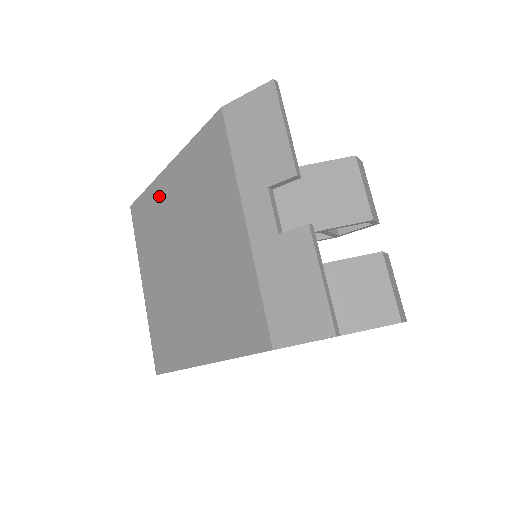
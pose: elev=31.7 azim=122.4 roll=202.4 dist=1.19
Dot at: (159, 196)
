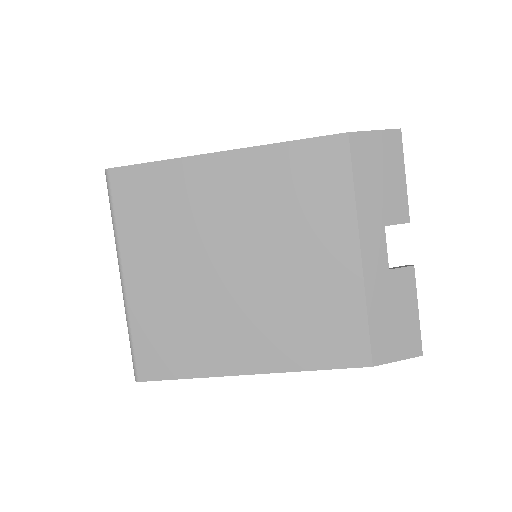
Dot at: (194, 180)
